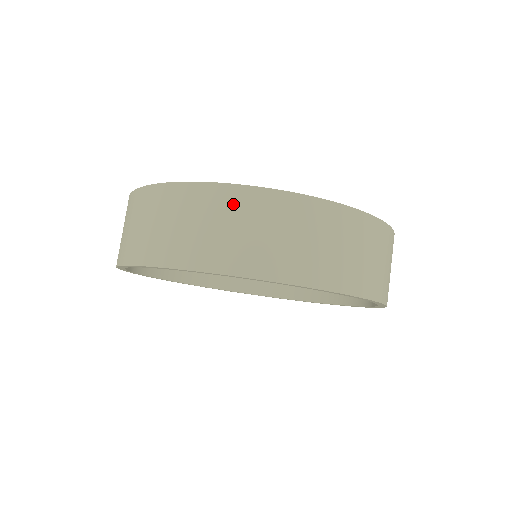
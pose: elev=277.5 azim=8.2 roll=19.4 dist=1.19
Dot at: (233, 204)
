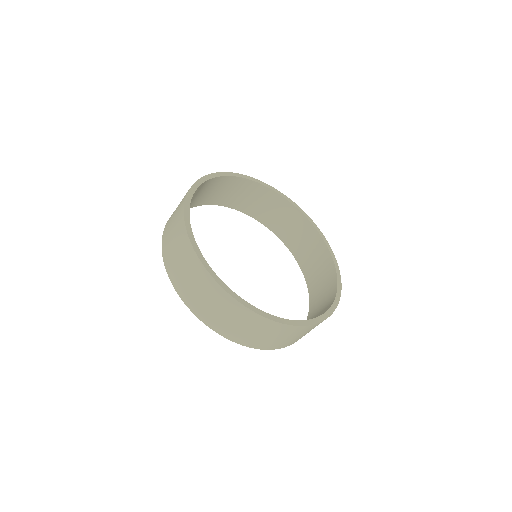
Dot at: (264, 326)
